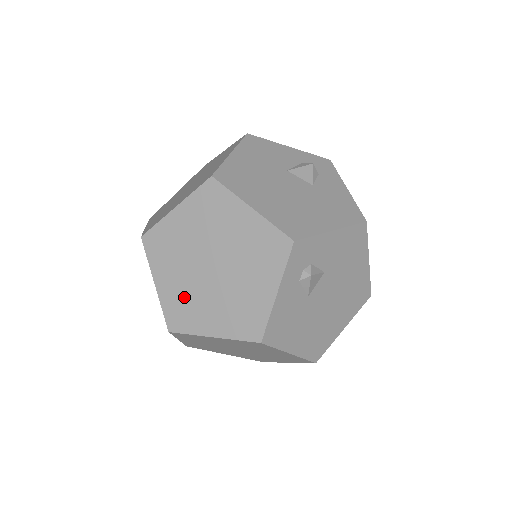
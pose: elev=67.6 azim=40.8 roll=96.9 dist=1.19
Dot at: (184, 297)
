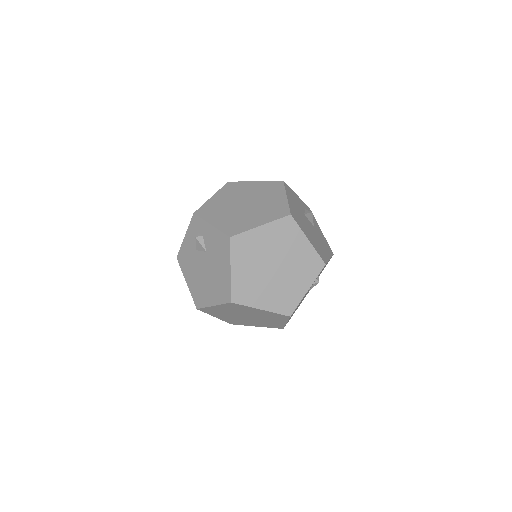
Dot at: (250, 282)
